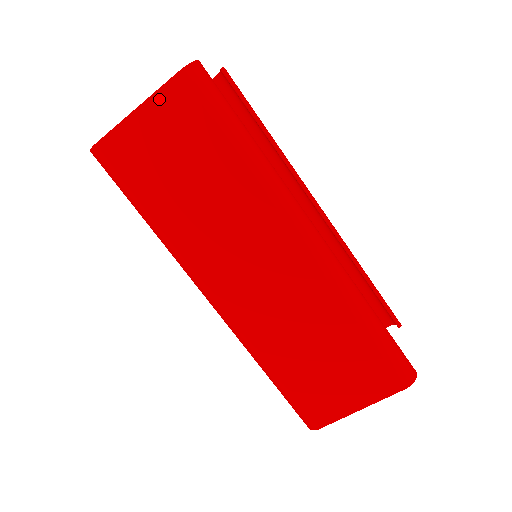
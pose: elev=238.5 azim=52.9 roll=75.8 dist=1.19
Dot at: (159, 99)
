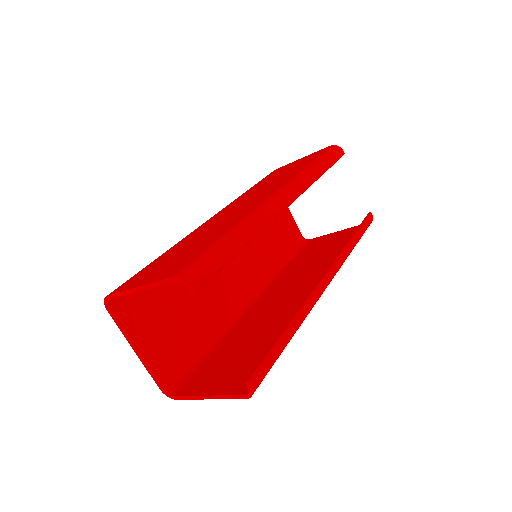
Dot at: occluded
